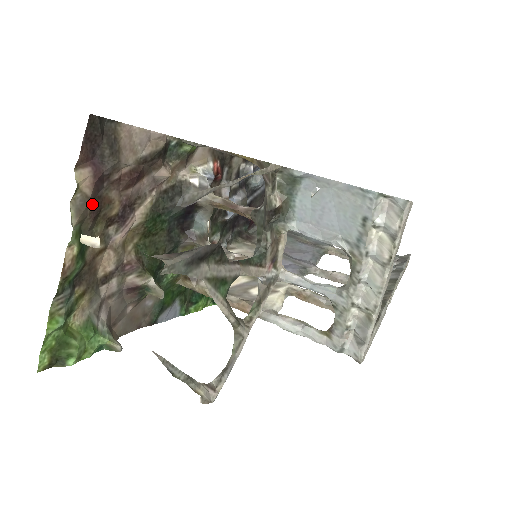
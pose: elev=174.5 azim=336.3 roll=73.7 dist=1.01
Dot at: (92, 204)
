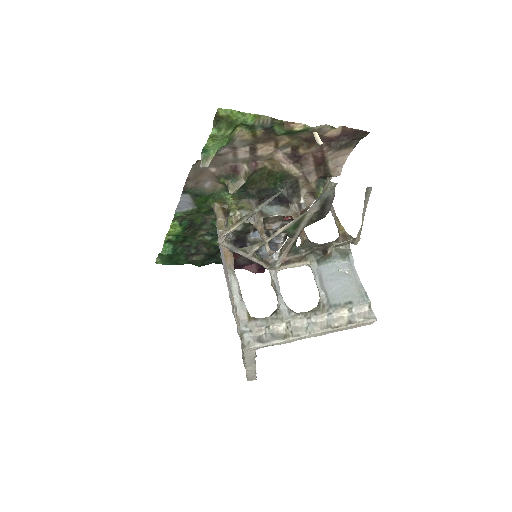
Dot at: occluded
